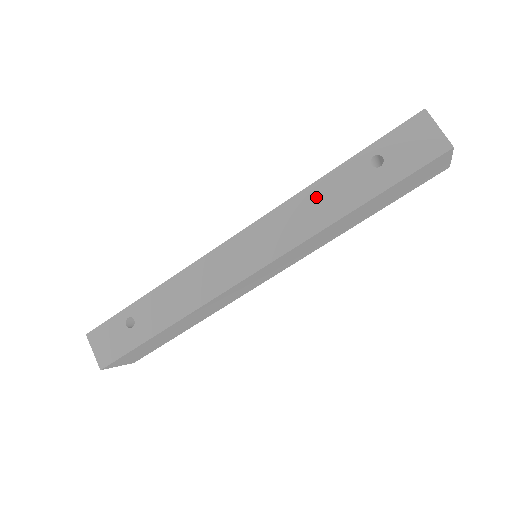
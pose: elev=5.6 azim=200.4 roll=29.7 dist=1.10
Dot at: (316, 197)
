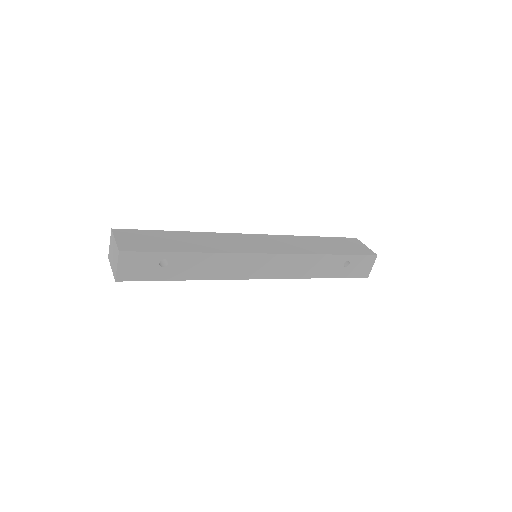
Dot at: (315, 262)
